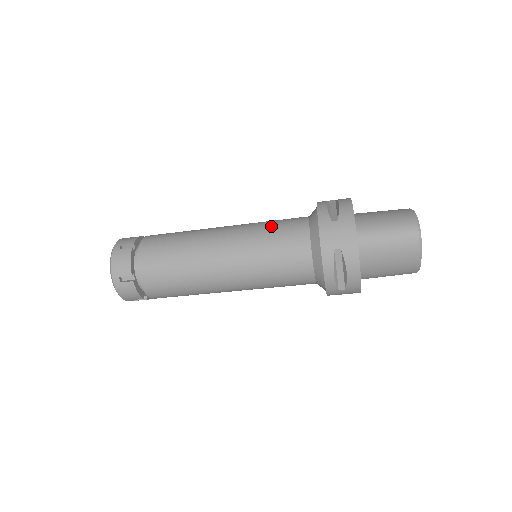
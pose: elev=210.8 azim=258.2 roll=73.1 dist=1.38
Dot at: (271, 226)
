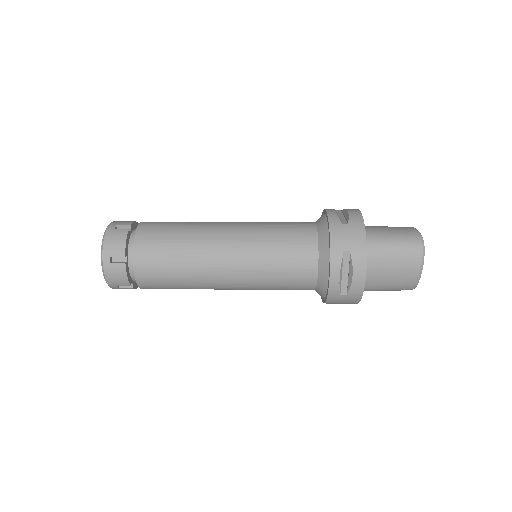
Dot at: (278, 225)
